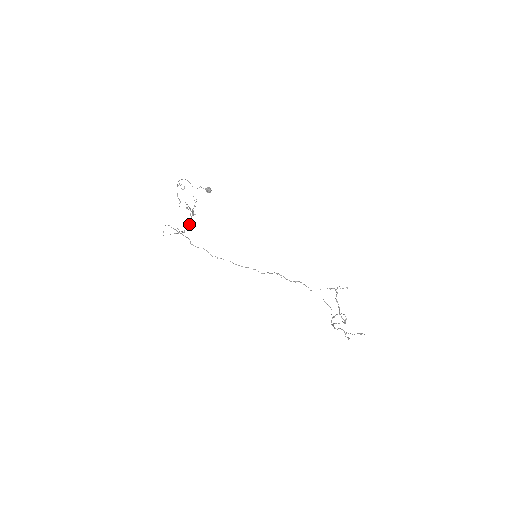
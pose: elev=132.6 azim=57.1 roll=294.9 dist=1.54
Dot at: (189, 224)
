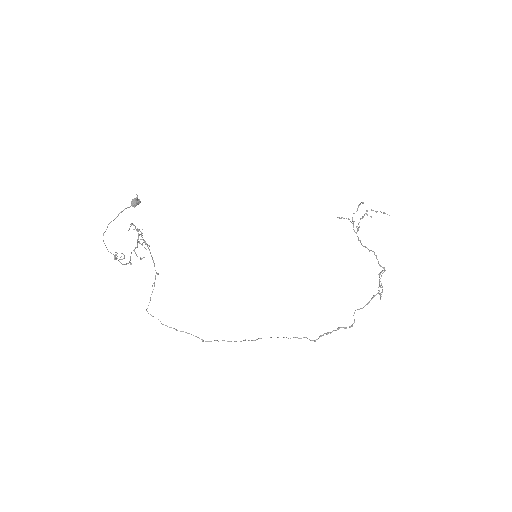
Dot at: occluded
